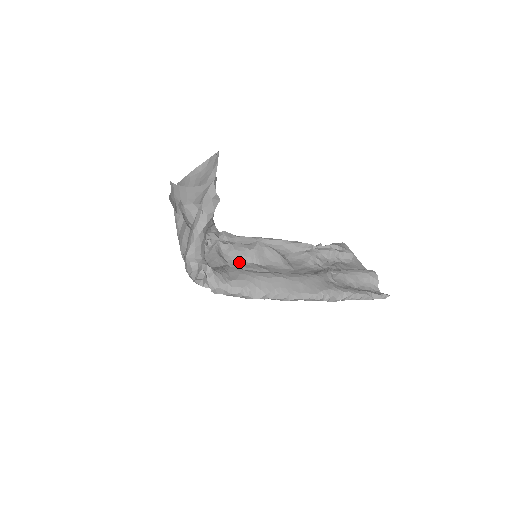
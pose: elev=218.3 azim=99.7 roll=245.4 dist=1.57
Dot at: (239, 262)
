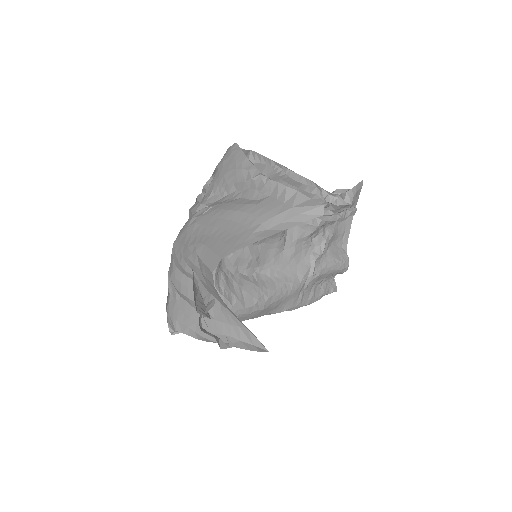
Dot at: occluded
